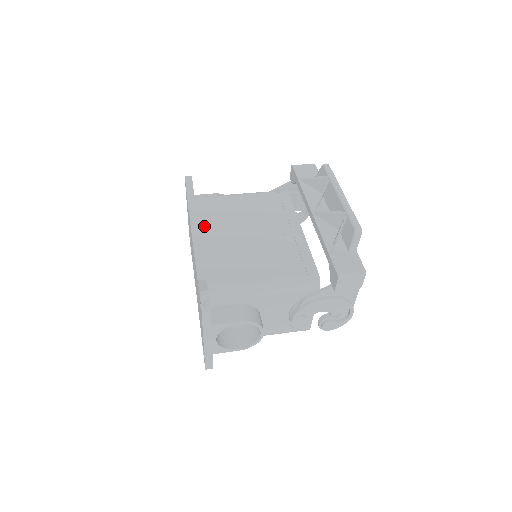
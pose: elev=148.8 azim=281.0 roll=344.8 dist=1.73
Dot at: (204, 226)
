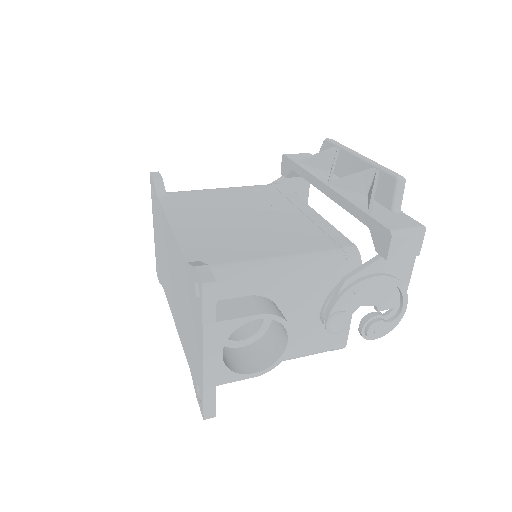
Dot at: (184, 213)
